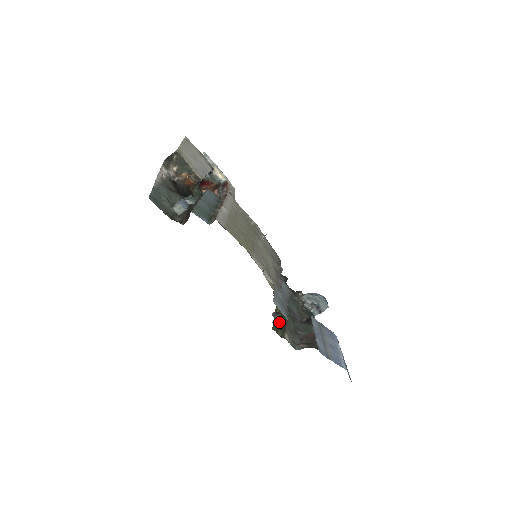
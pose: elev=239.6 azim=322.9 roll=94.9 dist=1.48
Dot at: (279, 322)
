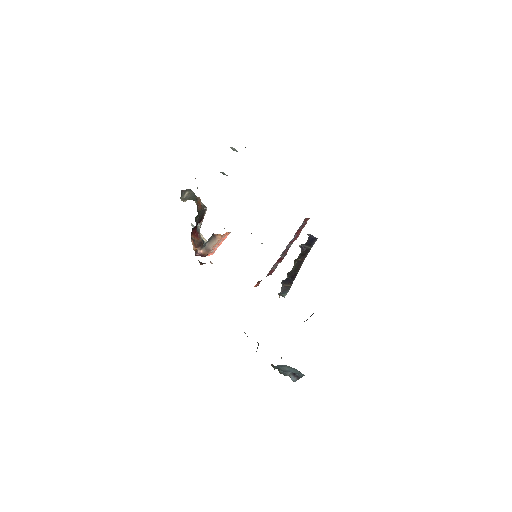
Dot at: occluded
